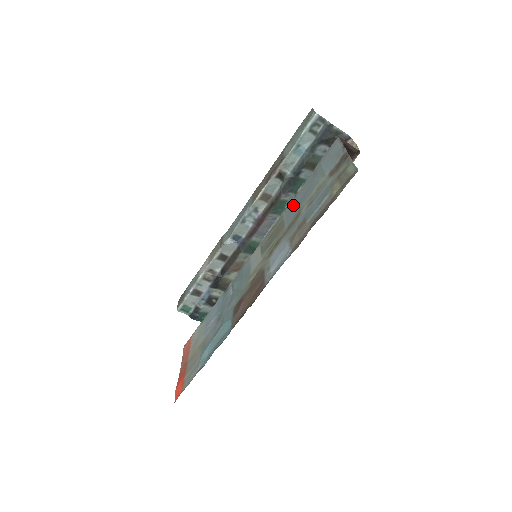
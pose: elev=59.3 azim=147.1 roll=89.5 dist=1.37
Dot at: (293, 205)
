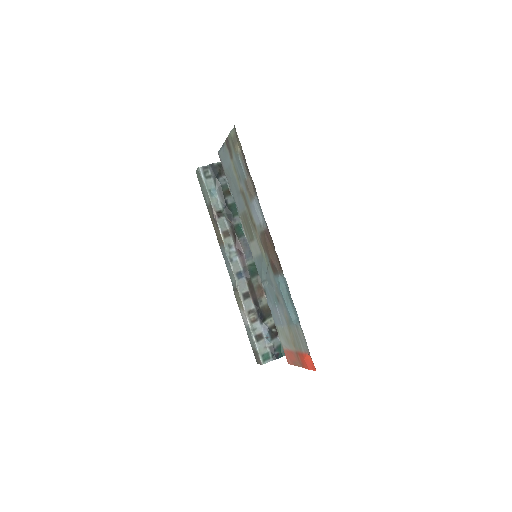
Dot at: (237, 201)
